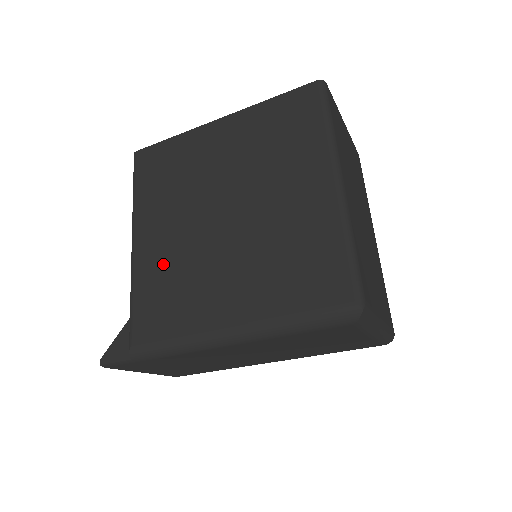
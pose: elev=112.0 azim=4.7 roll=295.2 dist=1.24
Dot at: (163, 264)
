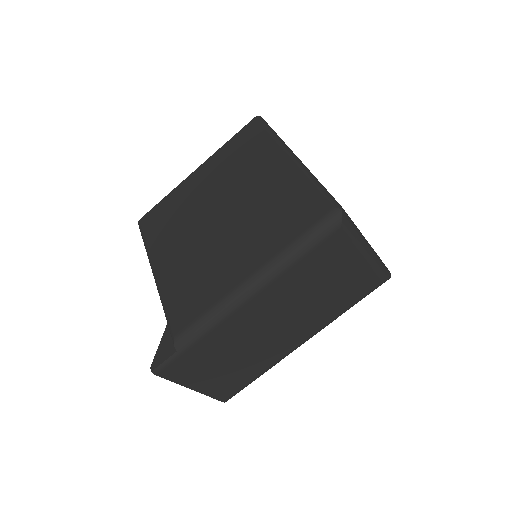
Dot at: (183, 271)
